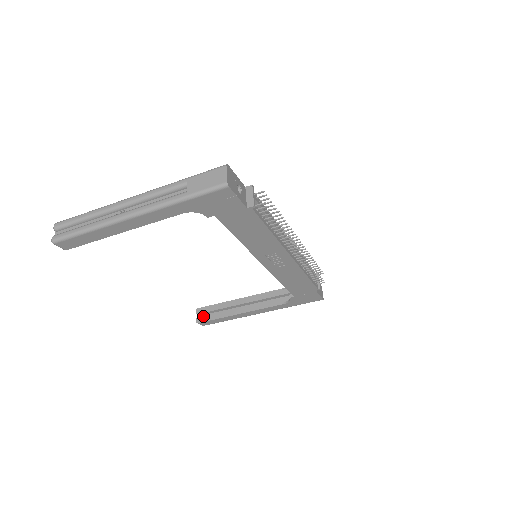
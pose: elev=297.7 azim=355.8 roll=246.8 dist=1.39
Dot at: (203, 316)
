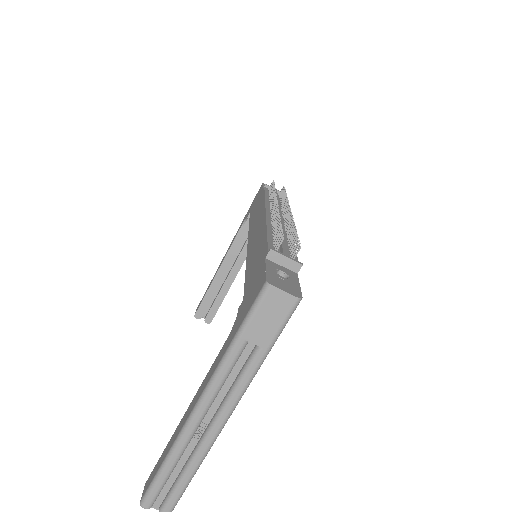
Dot at: (208, 315)
